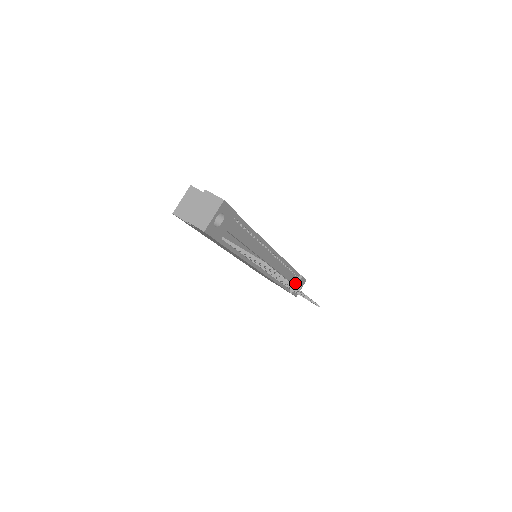
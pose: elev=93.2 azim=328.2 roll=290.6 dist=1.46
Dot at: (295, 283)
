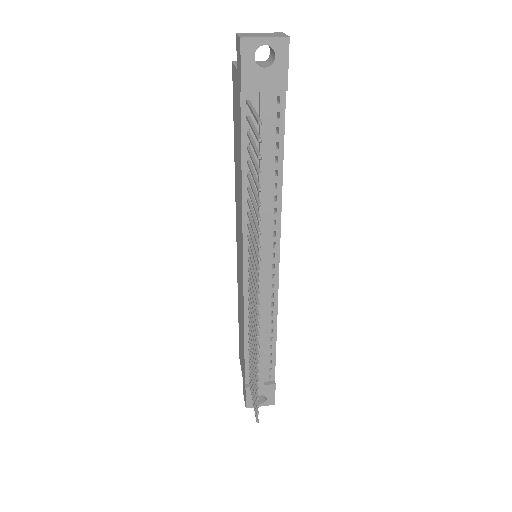
Dot at: (261, 377)
